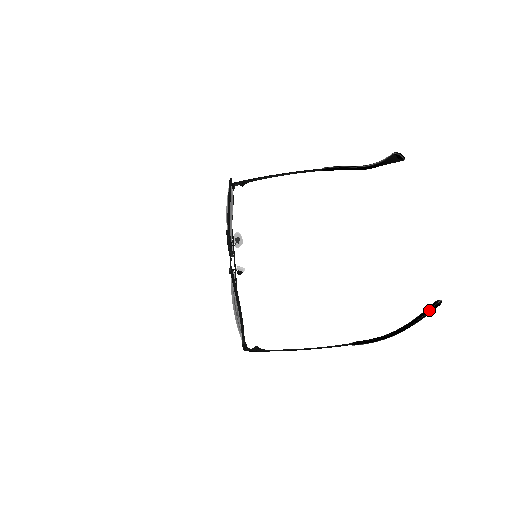
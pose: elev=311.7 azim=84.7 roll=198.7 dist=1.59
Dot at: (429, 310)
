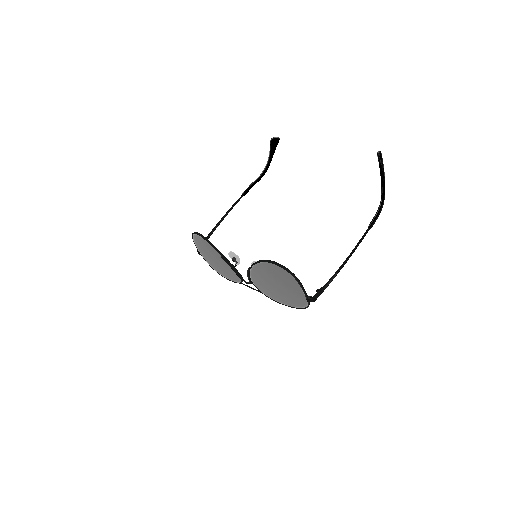
Dot at: (380, 160)
